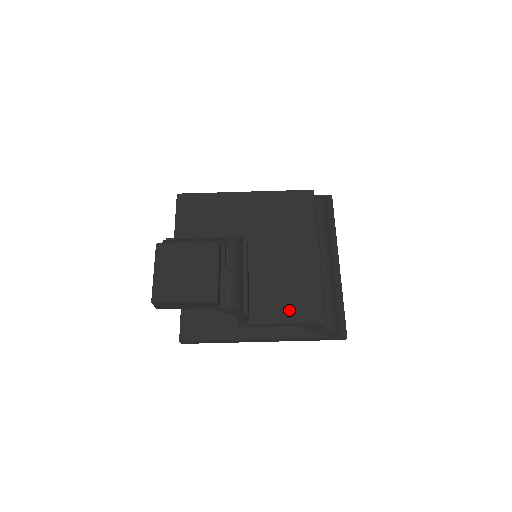
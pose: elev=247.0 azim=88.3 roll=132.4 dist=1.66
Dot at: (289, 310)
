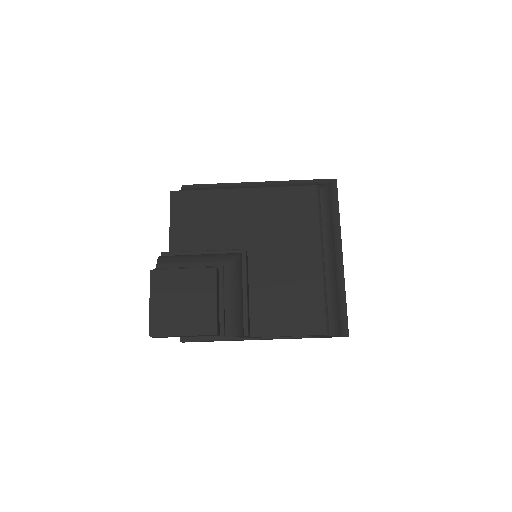
Dot at: (290, 322)
